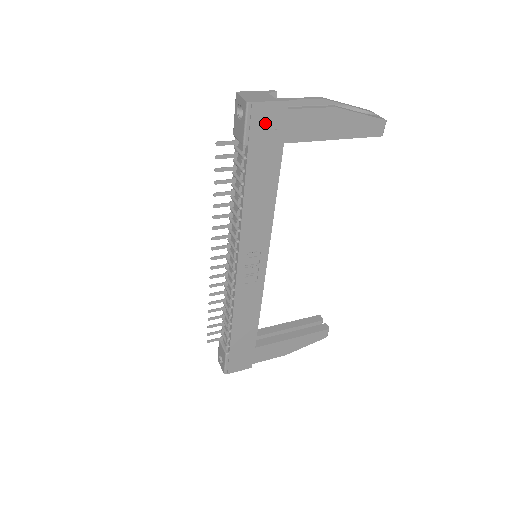
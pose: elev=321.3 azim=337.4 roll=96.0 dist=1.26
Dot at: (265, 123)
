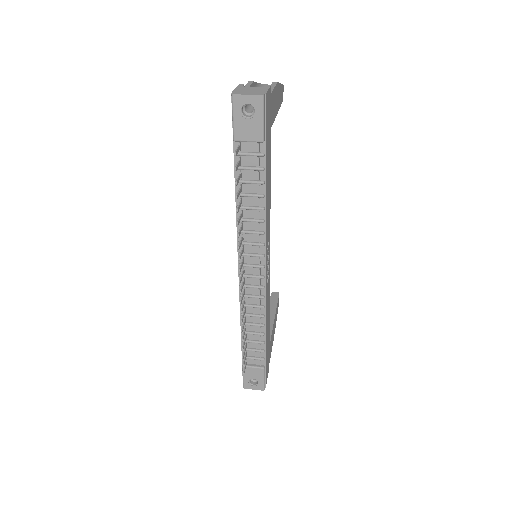
Dot at: (268, 113)
